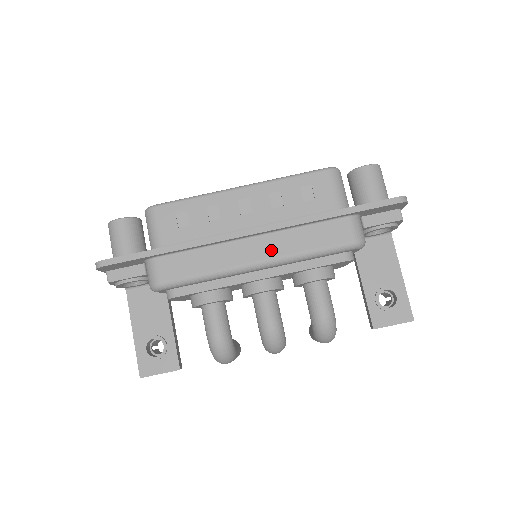
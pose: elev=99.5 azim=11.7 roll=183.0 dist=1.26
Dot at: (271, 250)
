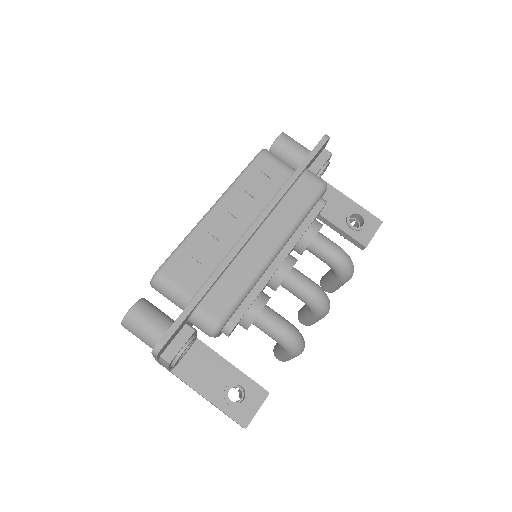
Dot at: (276, 232)
